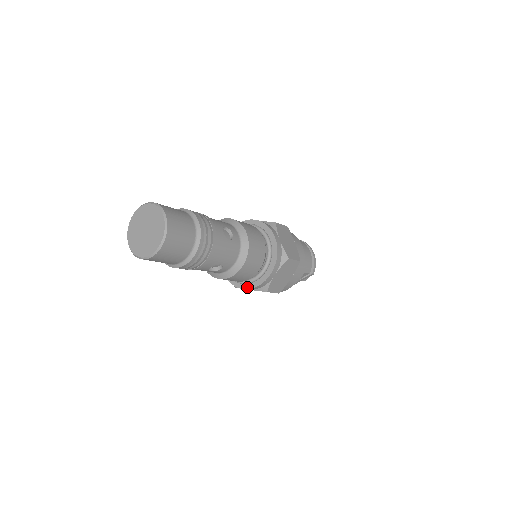
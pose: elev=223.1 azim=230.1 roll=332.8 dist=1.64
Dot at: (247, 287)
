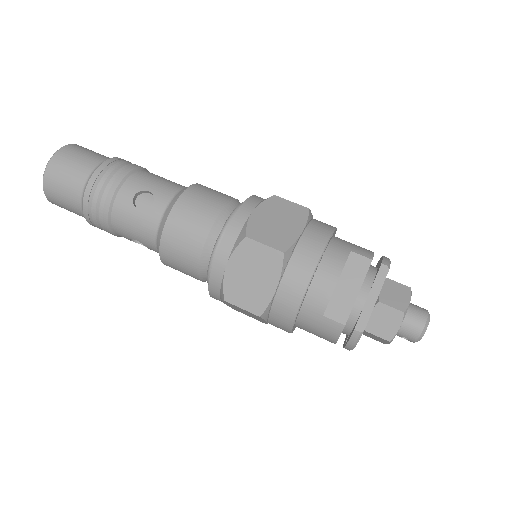
Dot at: (218, 251)
